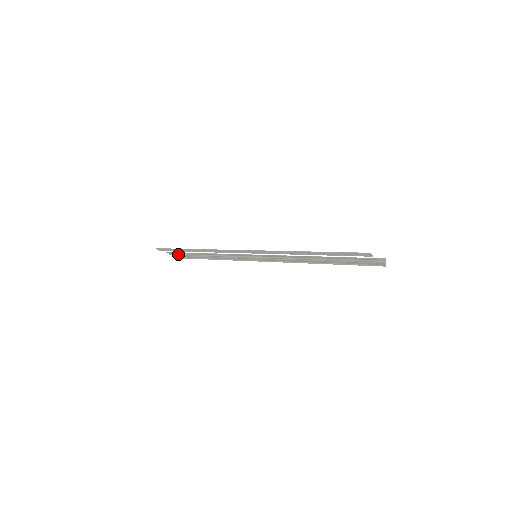
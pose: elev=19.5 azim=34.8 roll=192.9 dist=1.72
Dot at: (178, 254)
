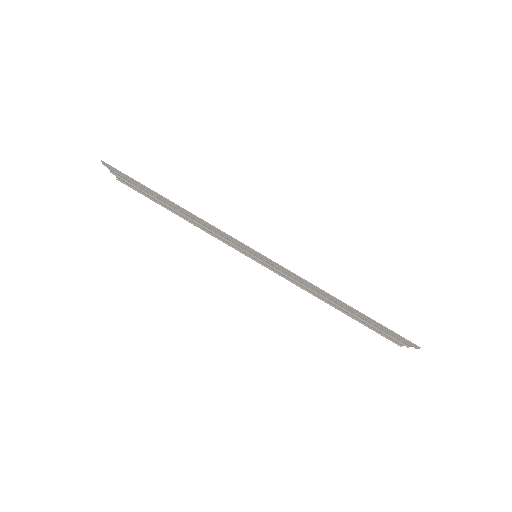
Dot at: (127, 181)
